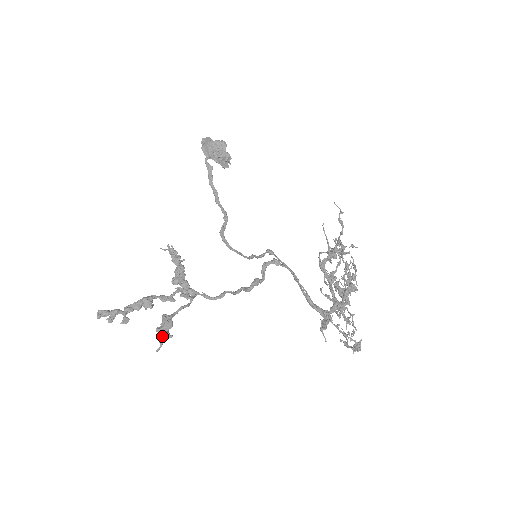
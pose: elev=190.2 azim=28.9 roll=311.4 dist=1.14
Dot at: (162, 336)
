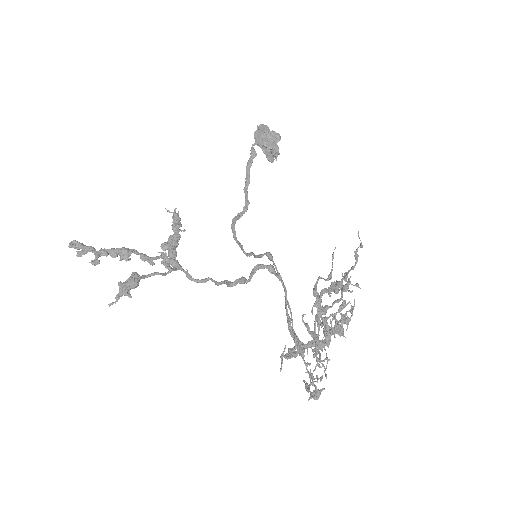
Dot at: (121, 292)
